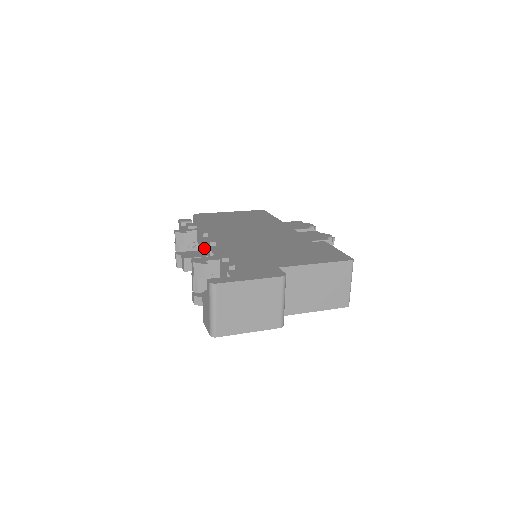
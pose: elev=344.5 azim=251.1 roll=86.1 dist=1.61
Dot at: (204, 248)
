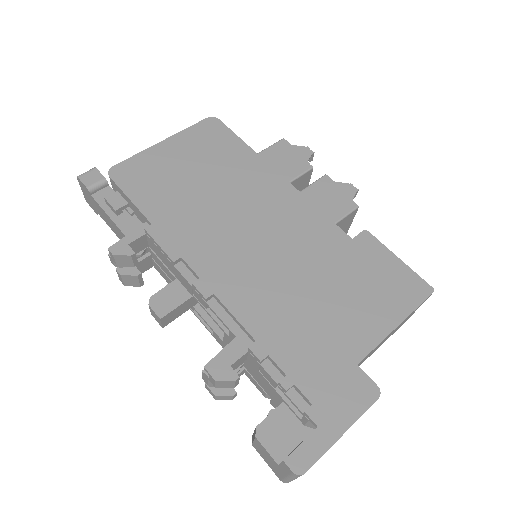
Dot at: (180, 280)
